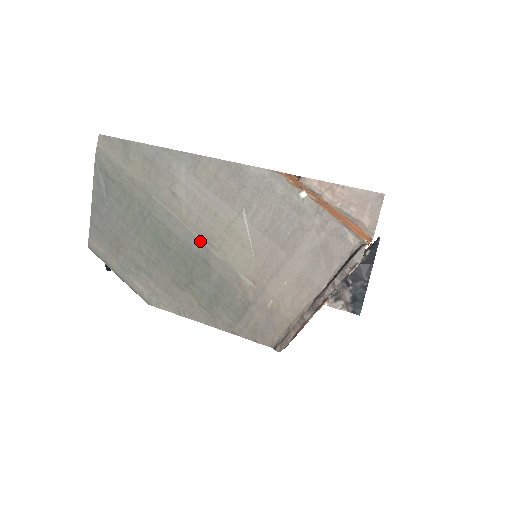
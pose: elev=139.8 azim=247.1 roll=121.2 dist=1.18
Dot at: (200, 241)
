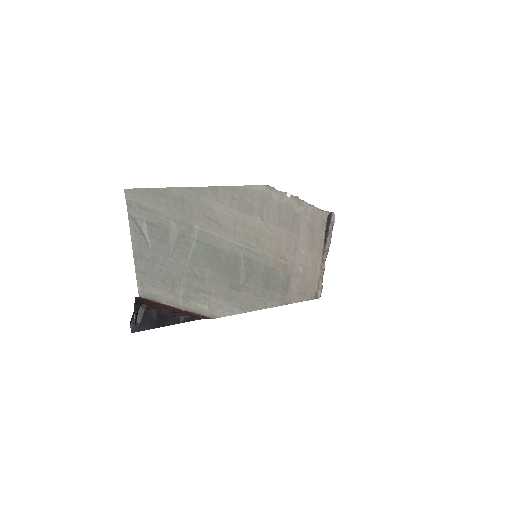
Dot at: (242, 246)
